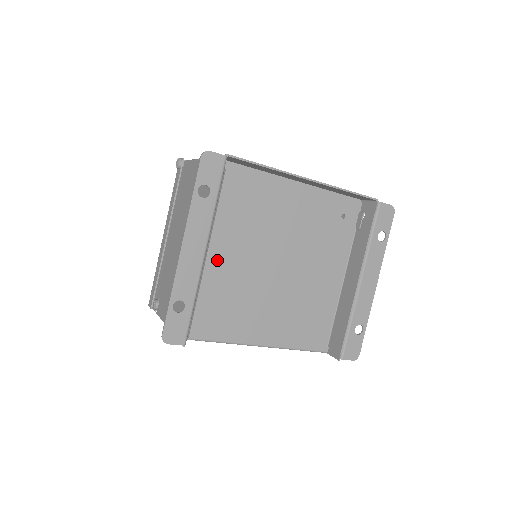
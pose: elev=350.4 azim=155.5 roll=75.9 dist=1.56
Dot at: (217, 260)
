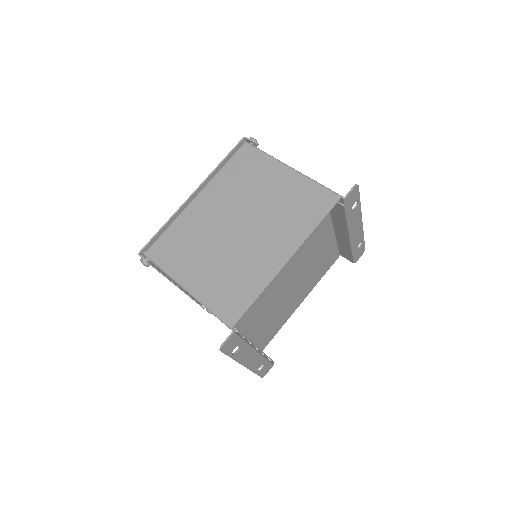
Dot at: (255, 325)
